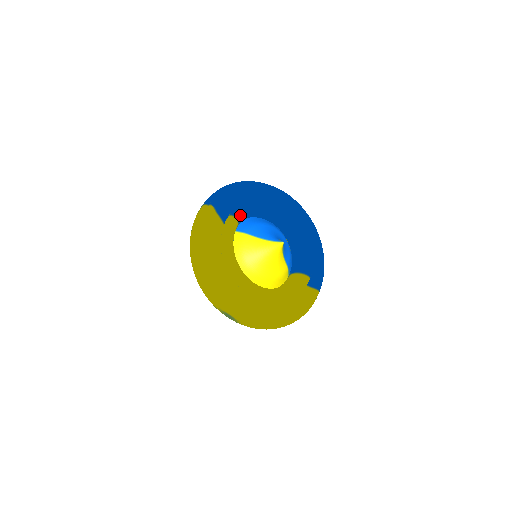
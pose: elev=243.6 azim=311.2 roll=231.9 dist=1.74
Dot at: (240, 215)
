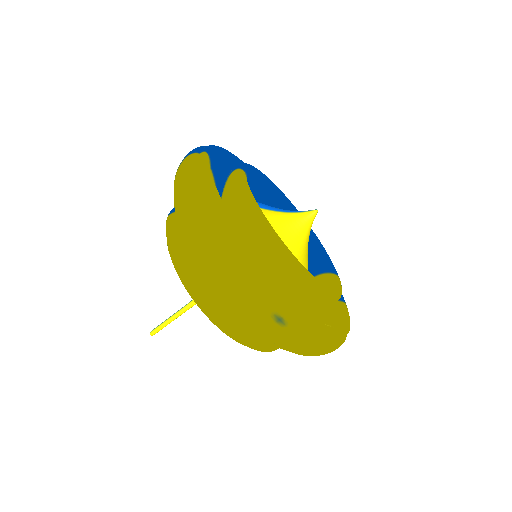
Dot at: (246, 174)
